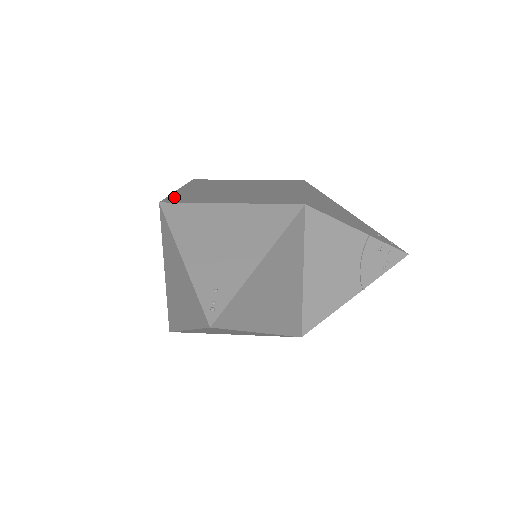
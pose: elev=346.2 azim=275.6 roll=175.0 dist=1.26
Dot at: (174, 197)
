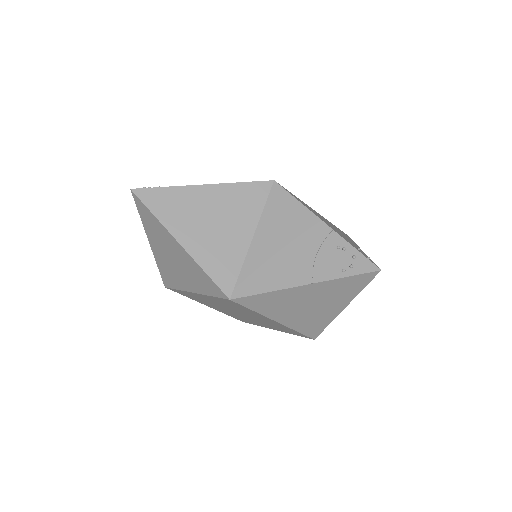
Dot at: occluded
